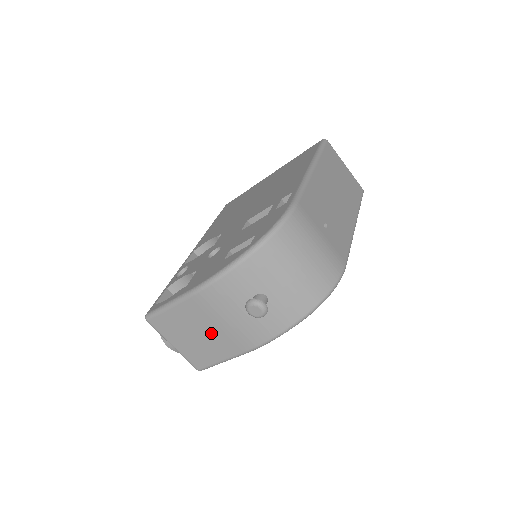
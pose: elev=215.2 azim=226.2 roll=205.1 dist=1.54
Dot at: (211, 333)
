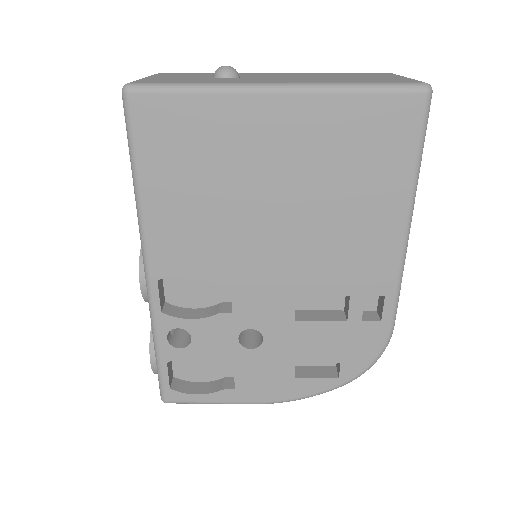
Dot at: occluded
